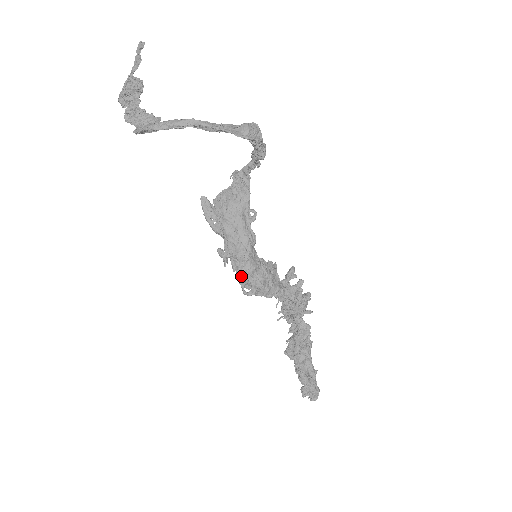
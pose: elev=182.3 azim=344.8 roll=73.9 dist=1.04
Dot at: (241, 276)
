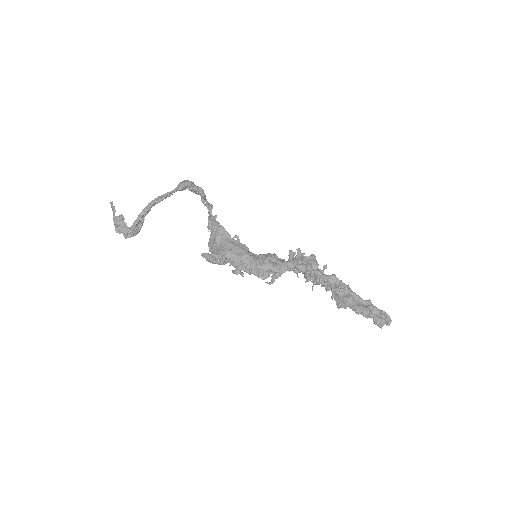
Dot at: (257, 274)
